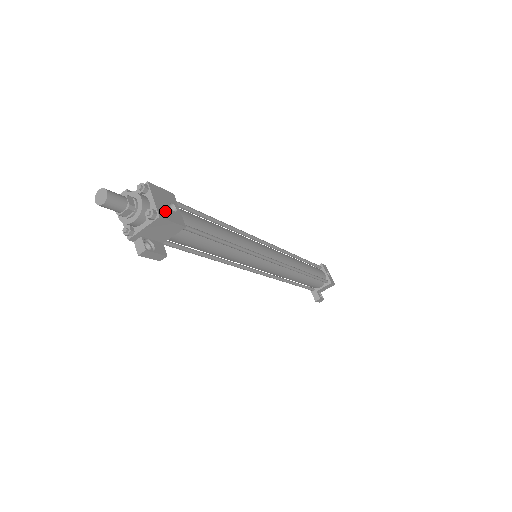
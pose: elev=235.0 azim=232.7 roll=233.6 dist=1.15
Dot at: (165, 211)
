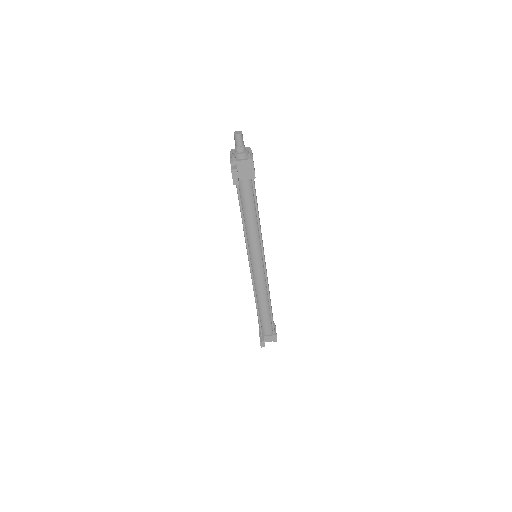
Dot at: occluded
